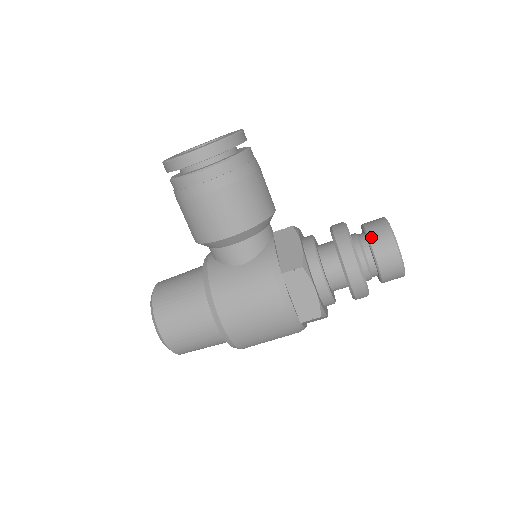
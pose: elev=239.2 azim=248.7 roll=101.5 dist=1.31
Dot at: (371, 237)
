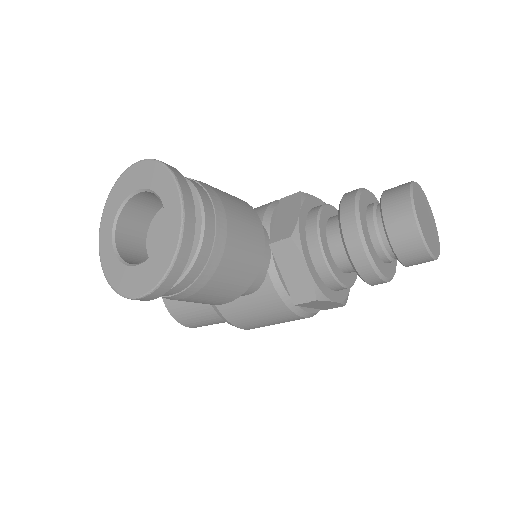
Dot at: (395, 246)
